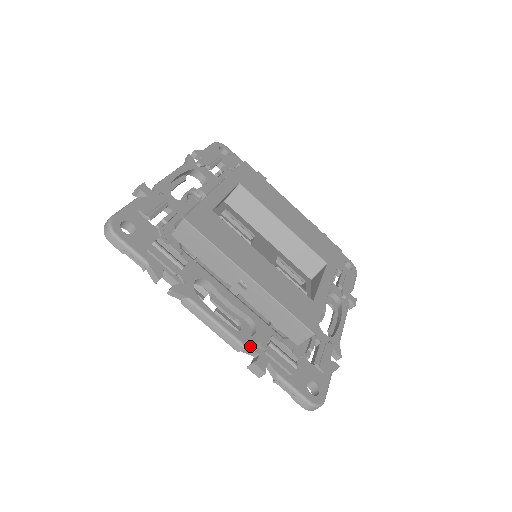
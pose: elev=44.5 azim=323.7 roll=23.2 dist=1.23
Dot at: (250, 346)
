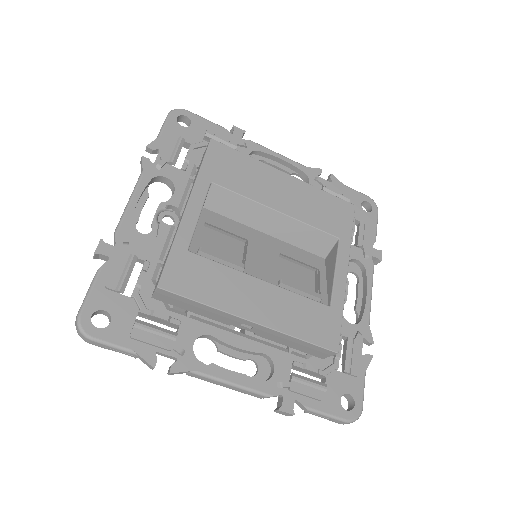
Dot at: (271, 392)
